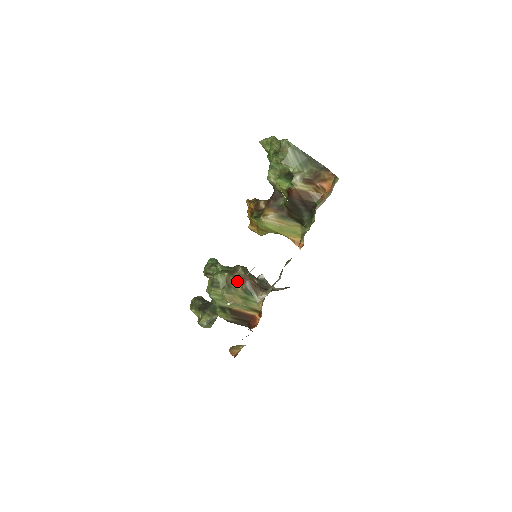
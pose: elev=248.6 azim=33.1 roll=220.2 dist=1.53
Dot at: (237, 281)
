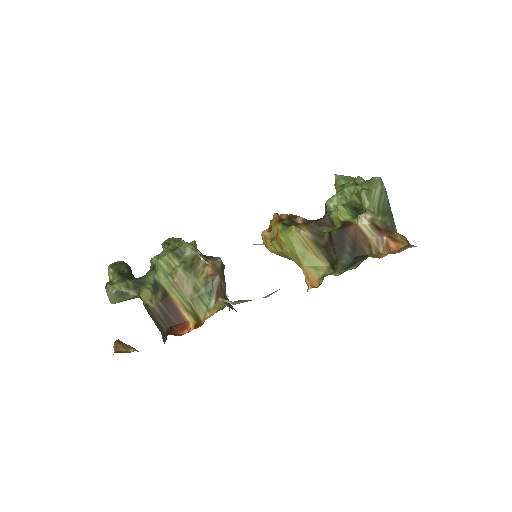
Dot at: (207, 267)
